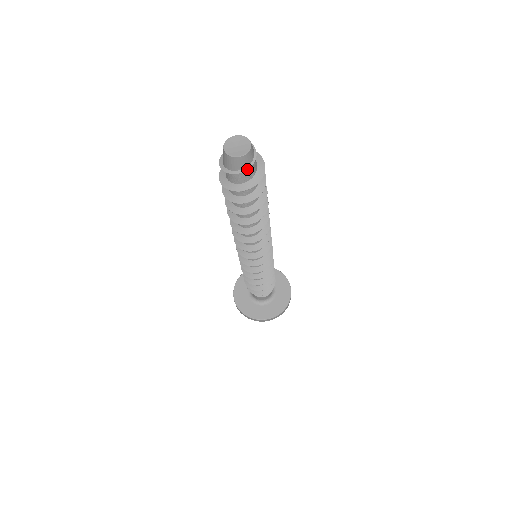
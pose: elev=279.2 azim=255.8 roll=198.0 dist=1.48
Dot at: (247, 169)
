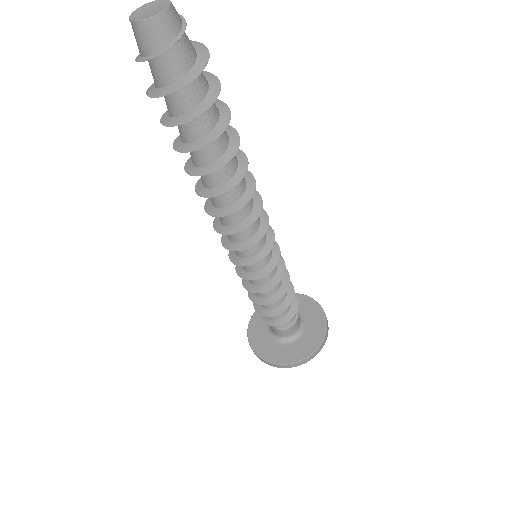
Dot at: (179, 38)
